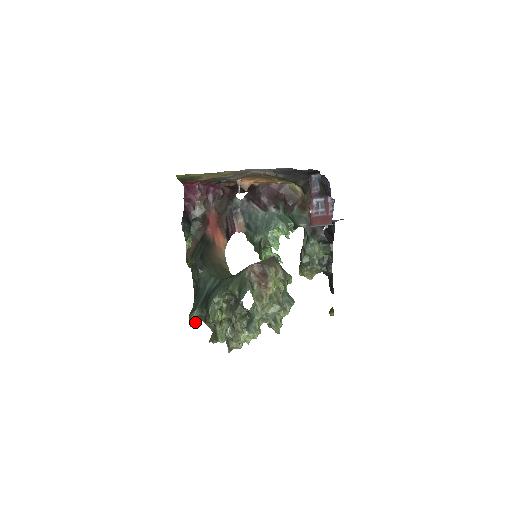
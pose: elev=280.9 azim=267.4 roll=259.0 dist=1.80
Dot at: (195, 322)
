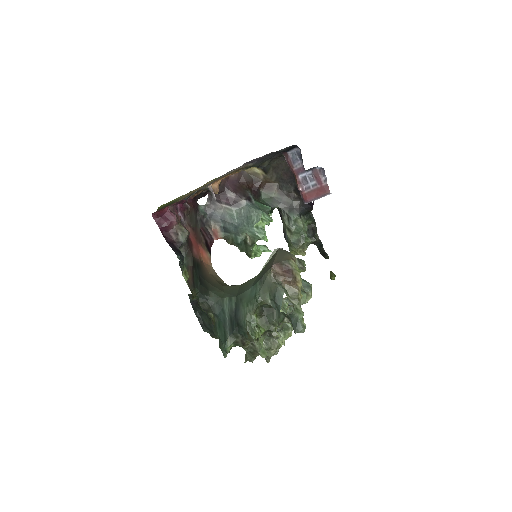
Dot at: occluded
